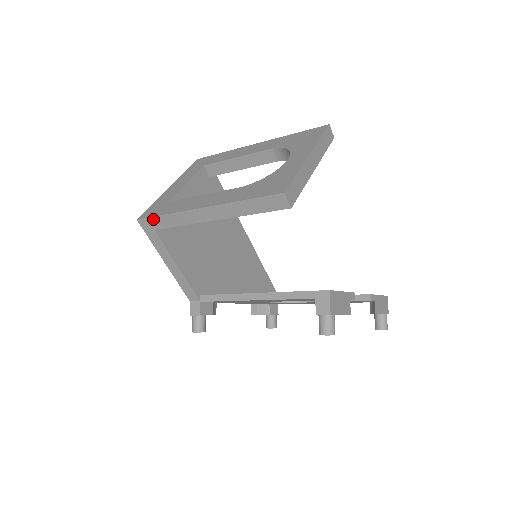
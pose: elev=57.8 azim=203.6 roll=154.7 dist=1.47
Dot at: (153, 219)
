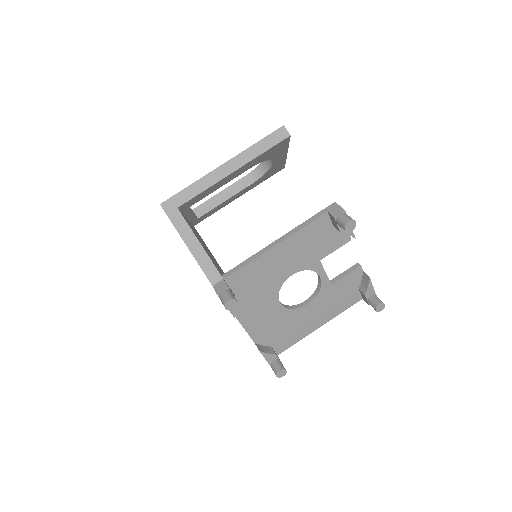
Dot at: (177, 196)
